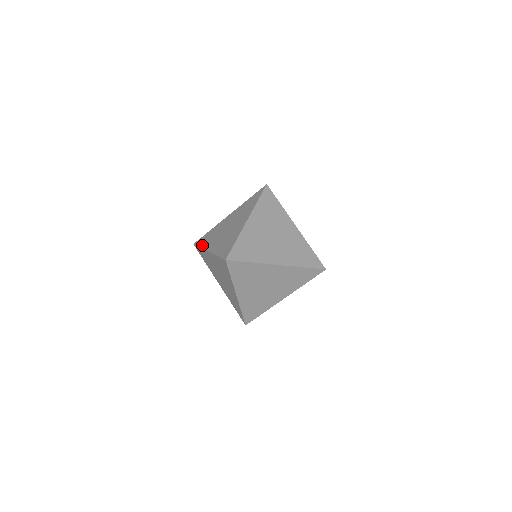
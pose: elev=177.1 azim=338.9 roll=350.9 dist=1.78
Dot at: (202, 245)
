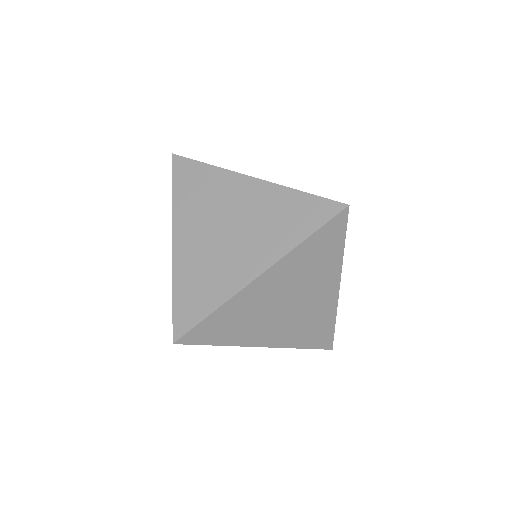
Dot at: (214, 303)
